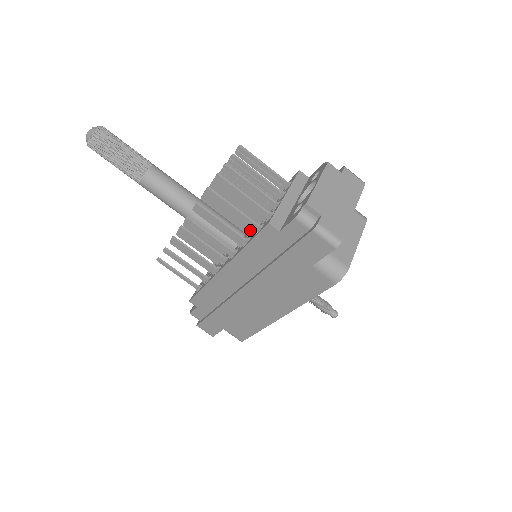
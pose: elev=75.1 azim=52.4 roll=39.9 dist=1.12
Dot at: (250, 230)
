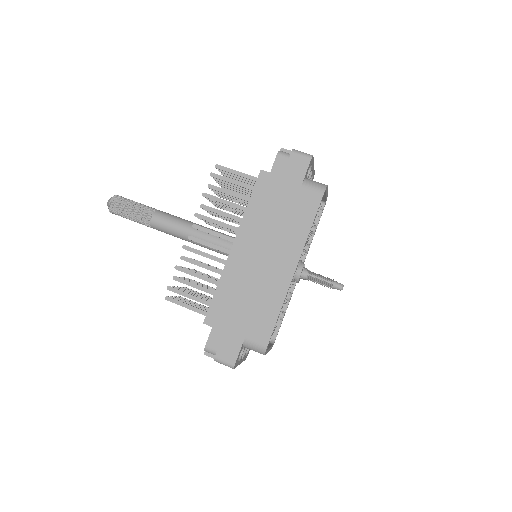
Dot at: occluded
